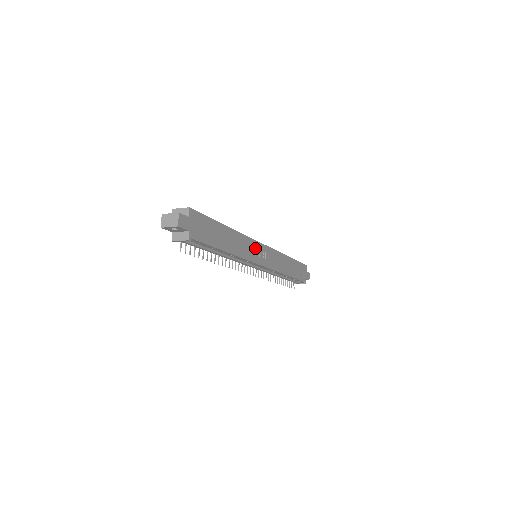
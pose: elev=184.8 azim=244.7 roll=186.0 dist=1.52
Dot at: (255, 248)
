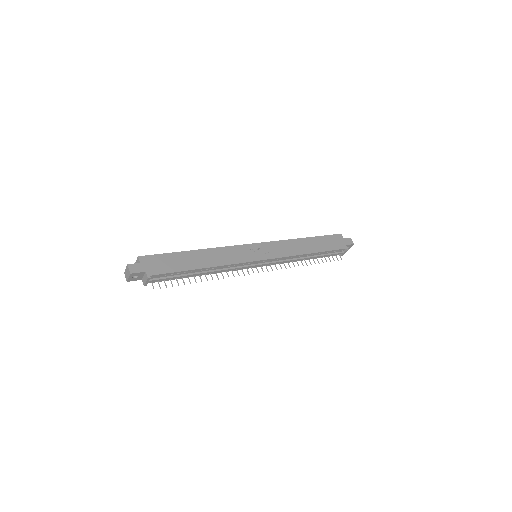
Dot at: (243, 251)
